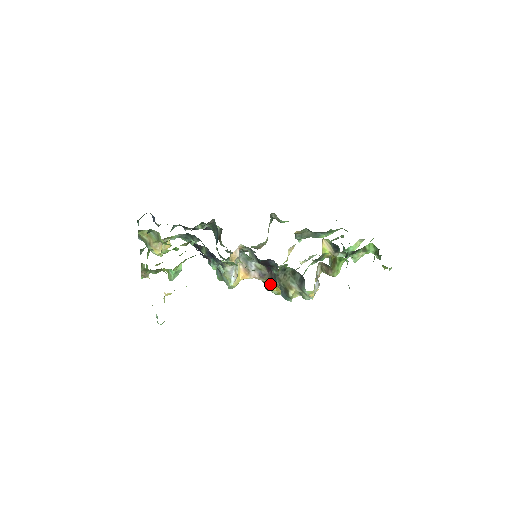
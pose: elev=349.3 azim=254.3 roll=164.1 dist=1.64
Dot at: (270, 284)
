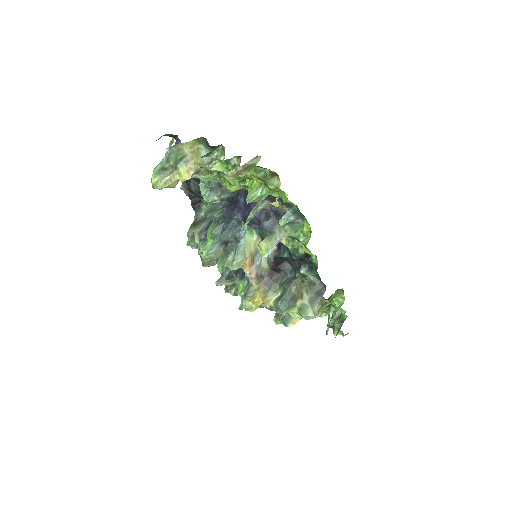
Dot at: (257, 291)
